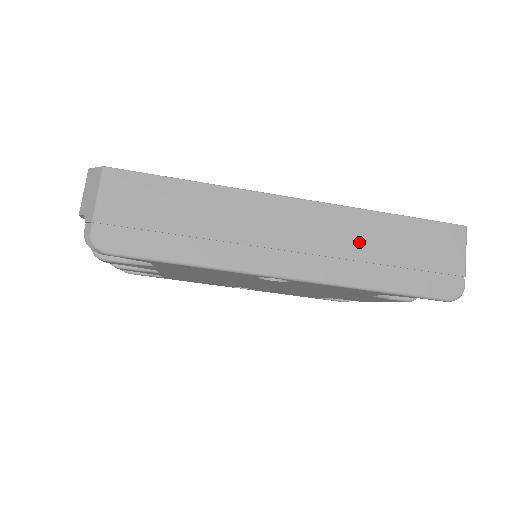
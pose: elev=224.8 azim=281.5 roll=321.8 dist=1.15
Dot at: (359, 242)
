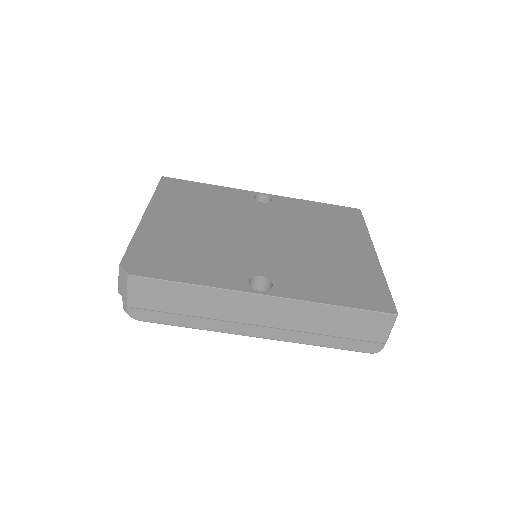
Dot at: (310, 322)
